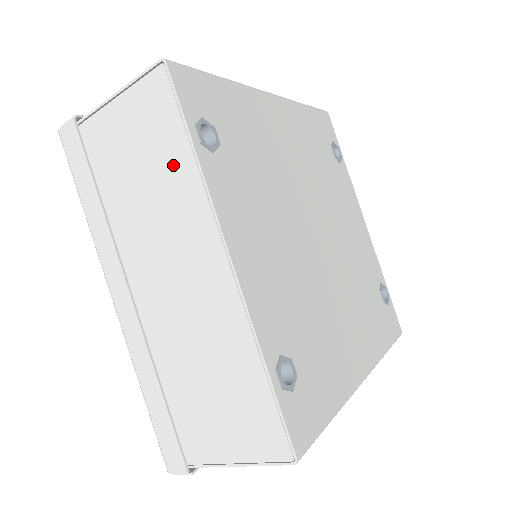
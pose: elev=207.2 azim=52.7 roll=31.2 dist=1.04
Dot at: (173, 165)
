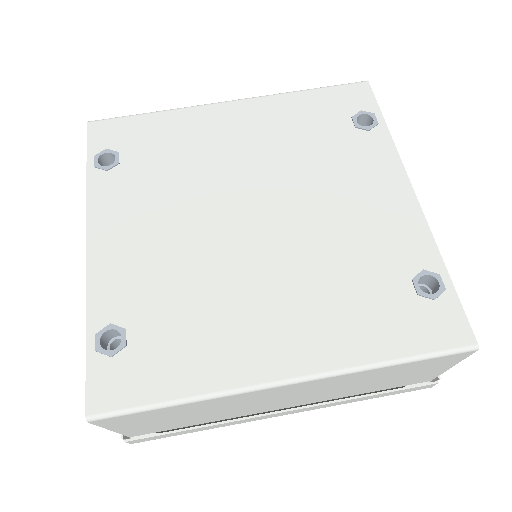
Dot at: occluded
